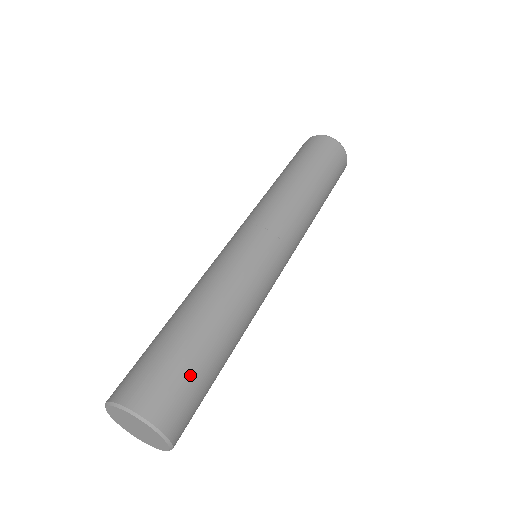
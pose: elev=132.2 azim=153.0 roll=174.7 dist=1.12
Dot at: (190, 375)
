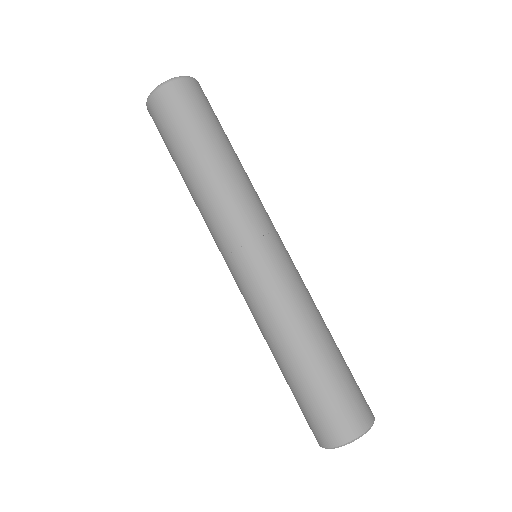
Dot at: (323, 400)
